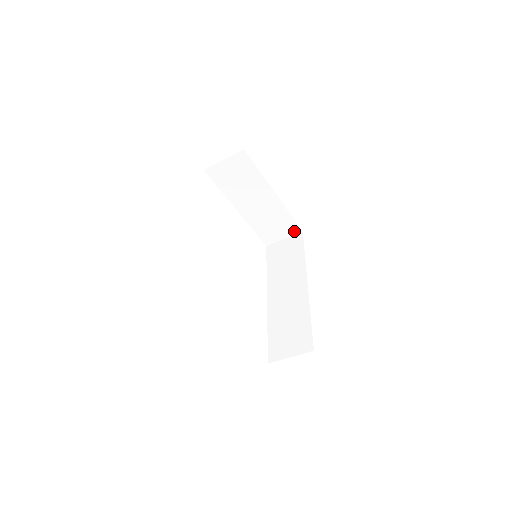
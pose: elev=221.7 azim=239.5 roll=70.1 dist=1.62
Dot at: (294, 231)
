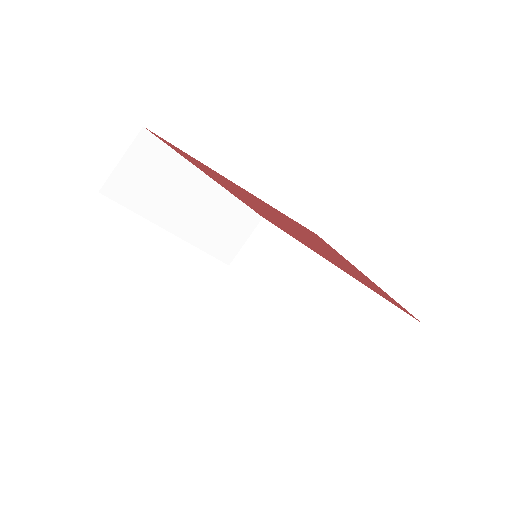
Dot at: (253, 223)
